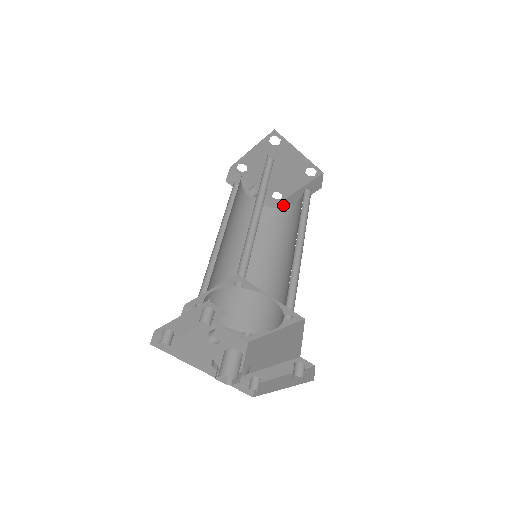
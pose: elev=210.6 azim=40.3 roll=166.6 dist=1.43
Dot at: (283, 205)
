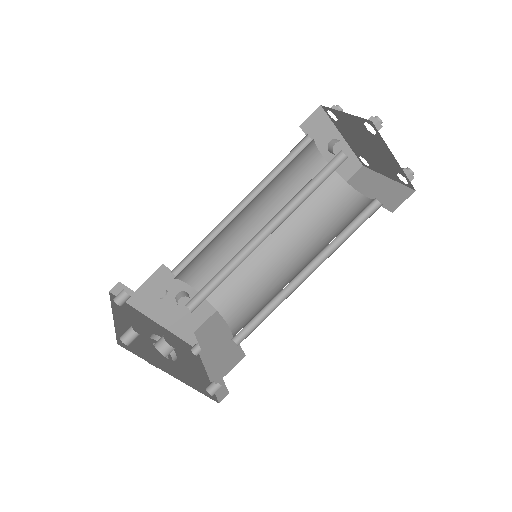
Dot at: (362, 177)
